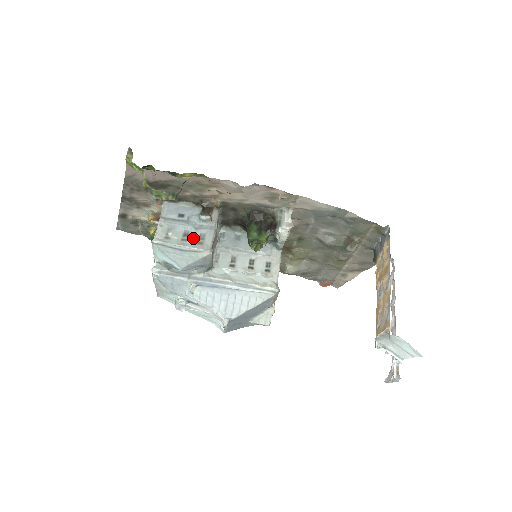
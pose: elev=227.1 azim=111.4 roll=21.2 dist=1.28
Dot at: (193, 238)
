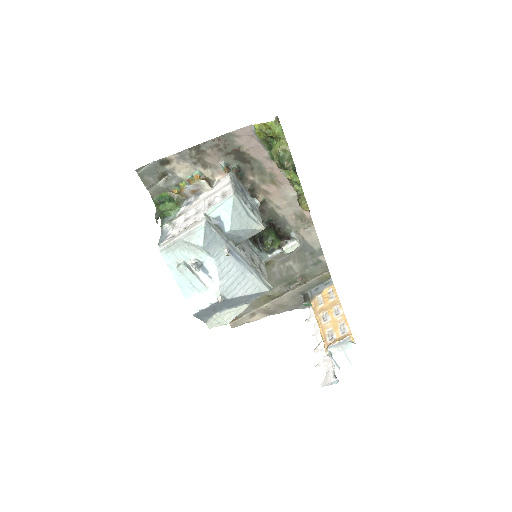
Dot at: (252, 211)
